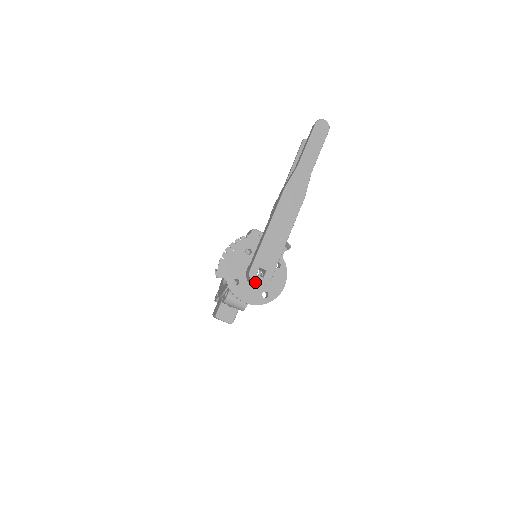
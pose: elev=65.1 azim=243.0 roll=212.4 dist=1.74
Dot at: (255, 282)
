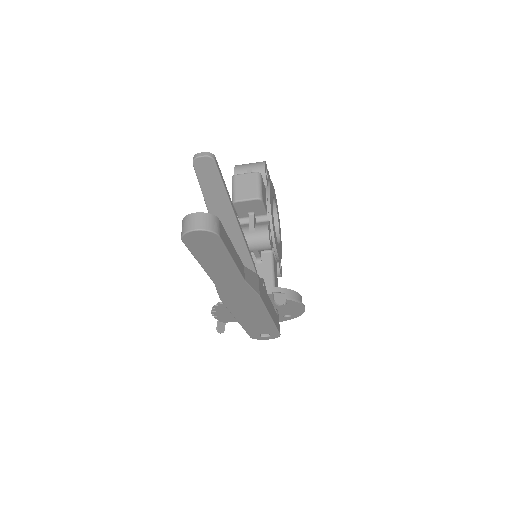
Dot at: (264, 339)
